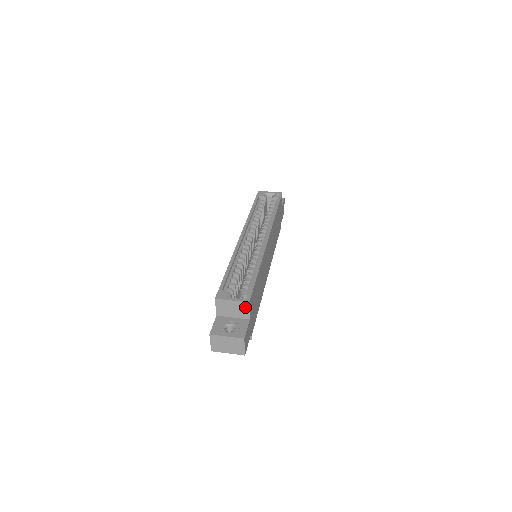
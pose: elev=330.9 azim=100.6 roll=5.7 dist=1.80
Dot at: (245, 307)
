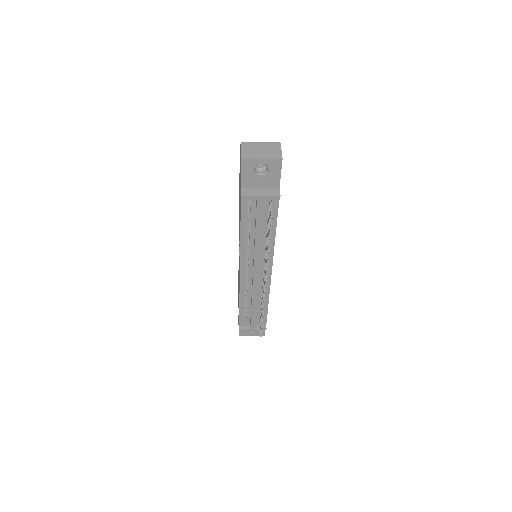
Dot at: occluded
